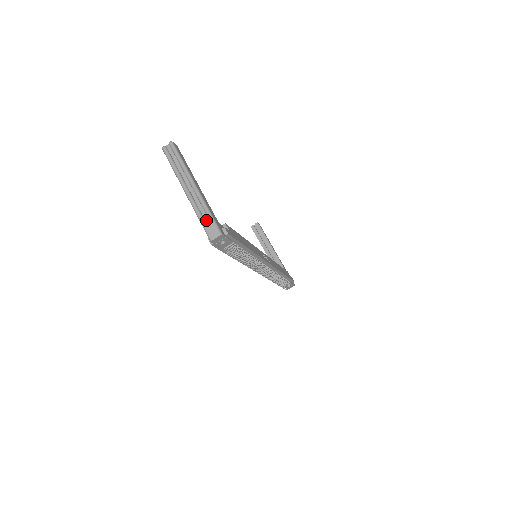
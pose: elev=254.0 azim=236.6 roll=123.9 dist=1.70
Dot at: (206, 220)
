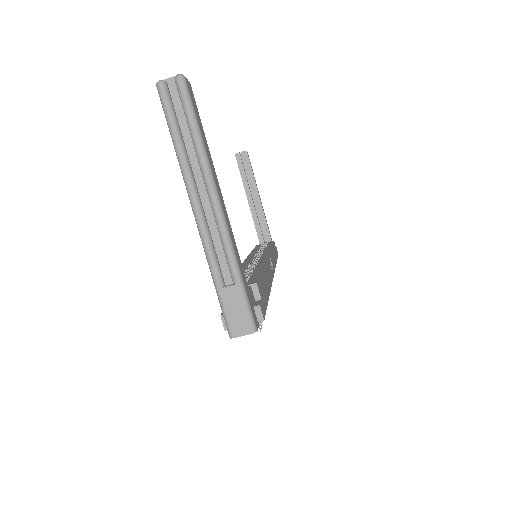
Dot at: (230, 292)
